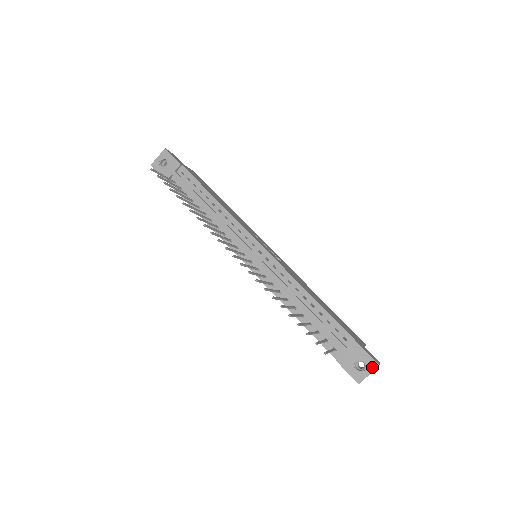
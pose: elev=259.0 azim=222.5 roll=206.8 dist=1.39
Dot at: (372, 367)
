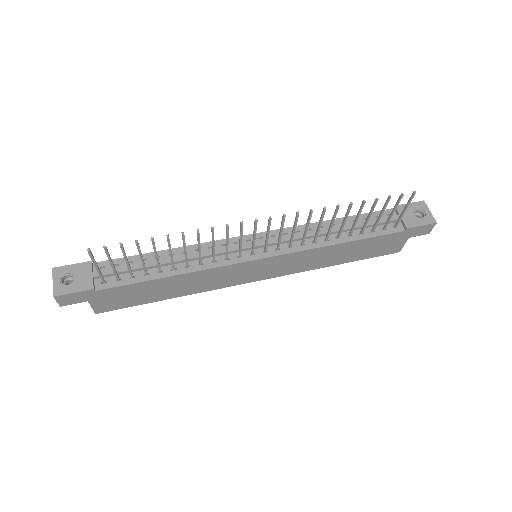
Dot at: (424, 206)
